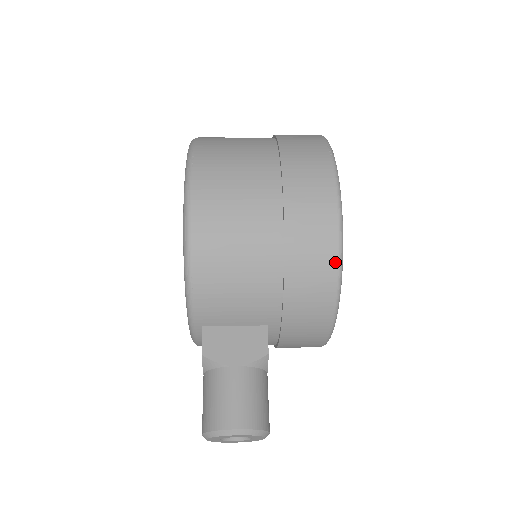
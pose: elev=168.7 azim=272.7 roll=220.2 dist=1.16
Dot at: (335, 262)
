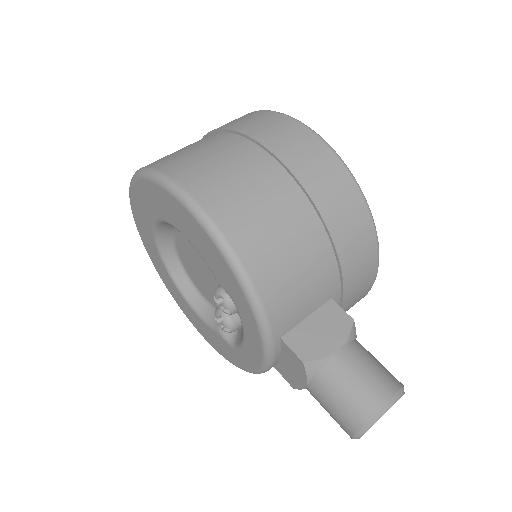
Dot at: (361, 200)
